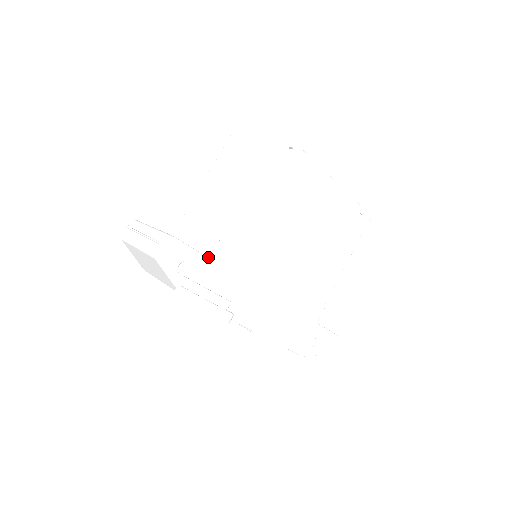
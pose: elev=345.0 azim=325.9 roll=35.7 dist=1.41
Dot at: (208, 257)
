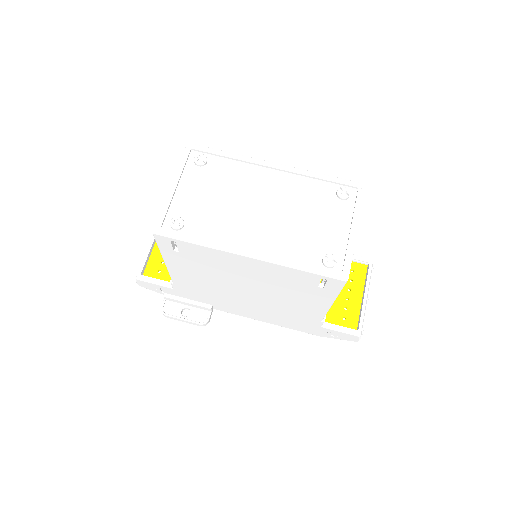
Dot at: (172, 288)
